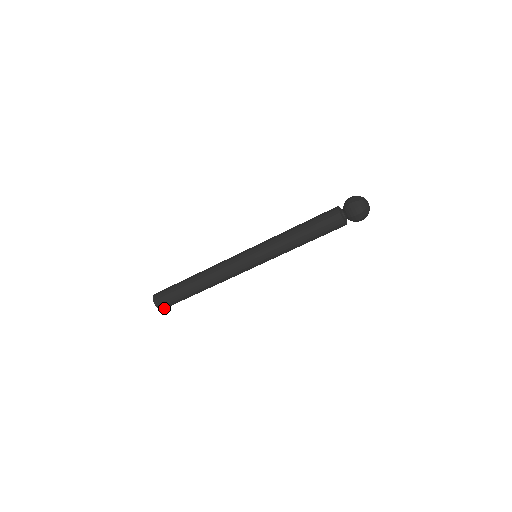
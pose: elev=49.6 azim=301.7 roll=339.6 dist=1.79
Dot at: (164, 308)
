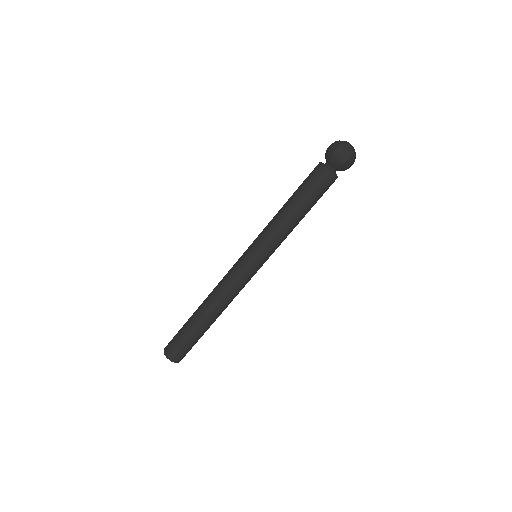
Dot at: (174, 358)
